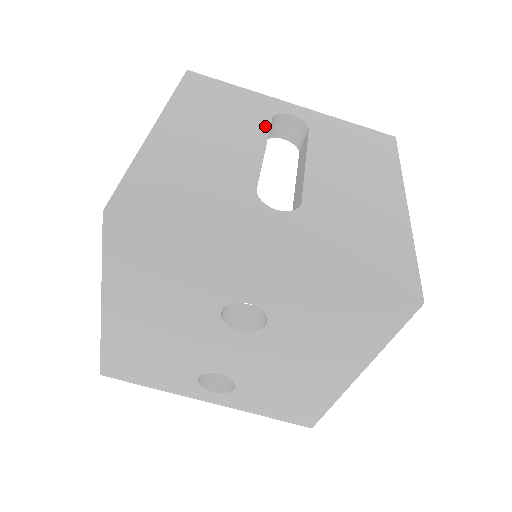
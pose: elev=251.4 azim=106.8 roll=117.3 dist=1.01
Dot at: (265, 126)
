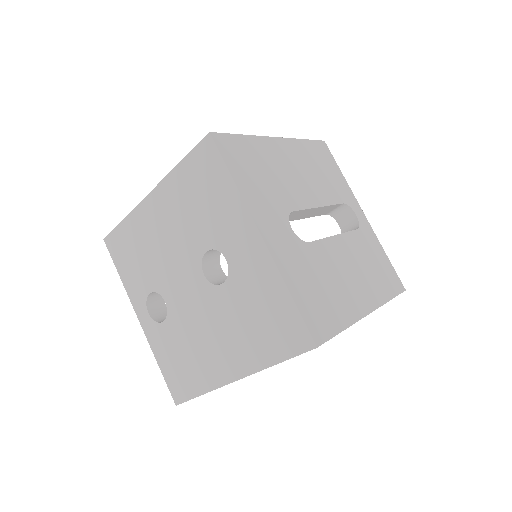
Dot at: (334, 201)
